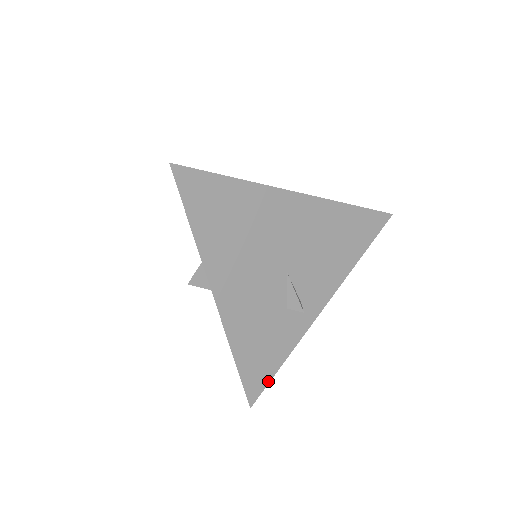
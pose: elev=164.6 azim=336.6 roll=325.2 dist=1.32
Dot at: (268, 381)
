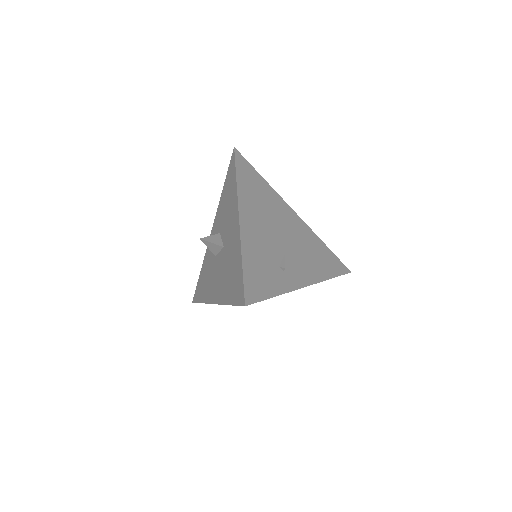
Dot at: occluded
